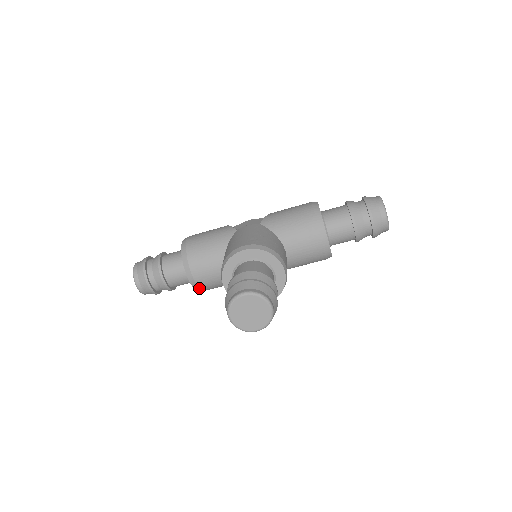
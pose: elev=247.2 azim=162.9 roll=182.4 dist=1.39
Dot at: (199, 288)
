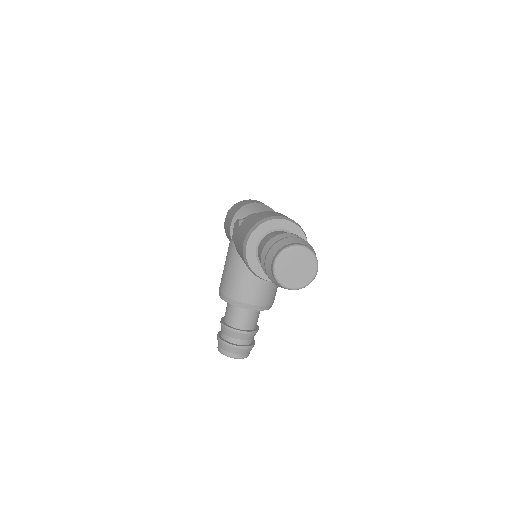
Dot at: occluded
